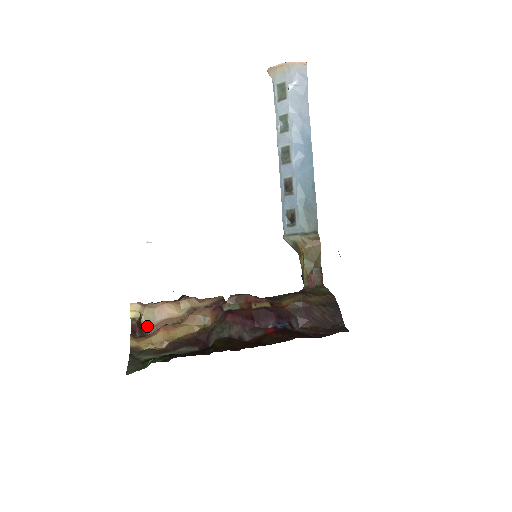
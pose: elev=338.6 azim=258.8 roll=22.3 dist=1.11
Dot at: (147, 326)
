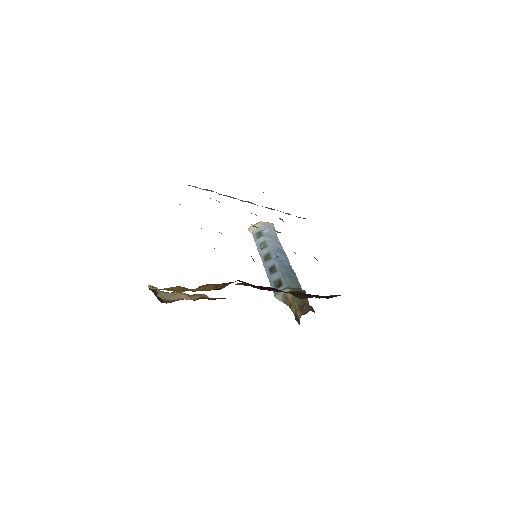
Dot at: (162, 299)
